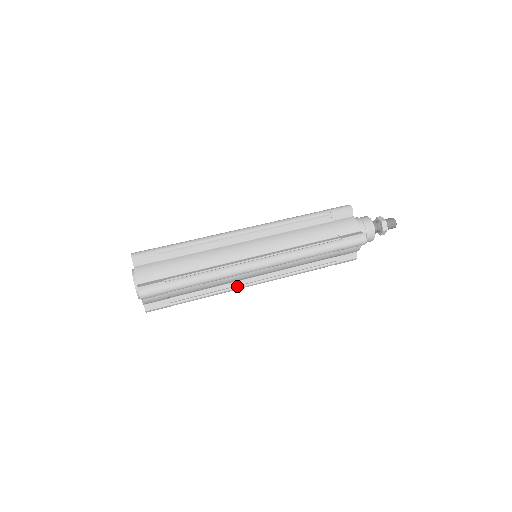
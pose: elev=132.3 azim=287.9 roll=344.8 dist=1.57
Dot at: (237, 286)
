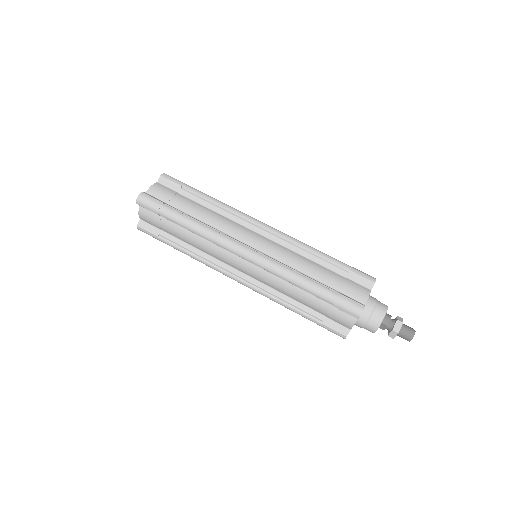
Dot at: (220, 267)
